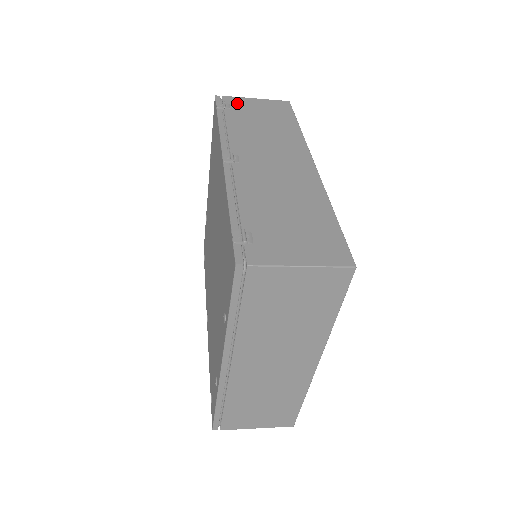
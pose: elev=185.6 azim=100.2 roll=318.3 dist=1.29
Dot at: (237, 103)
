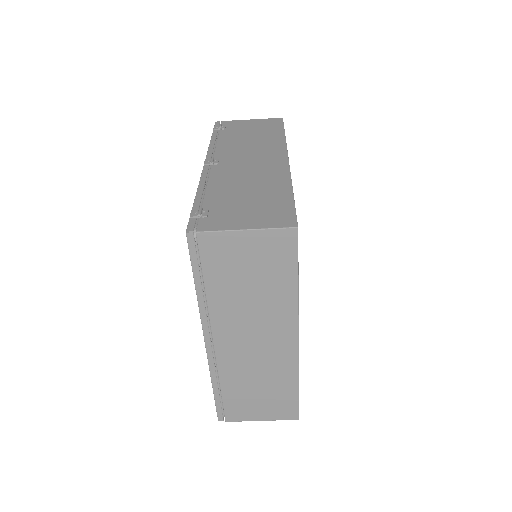
Dot at: (233, 124)
